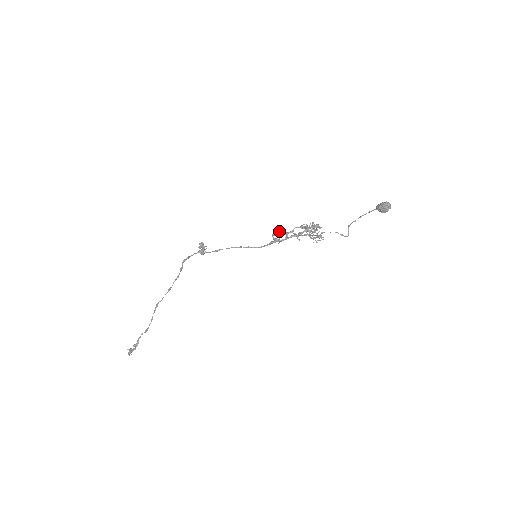
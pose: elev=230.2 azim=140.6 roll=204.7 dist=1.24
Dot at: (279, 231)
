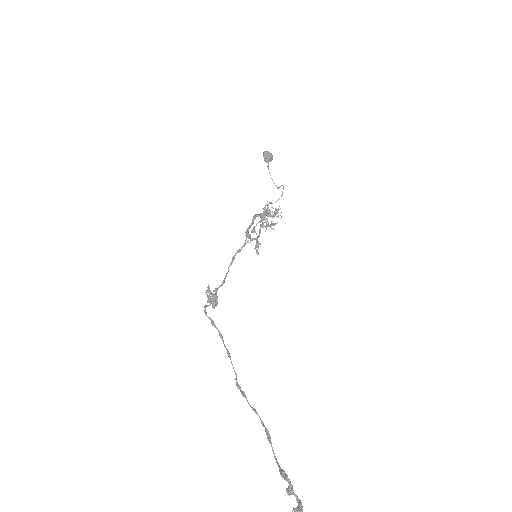
Dot at: (248, 235)
